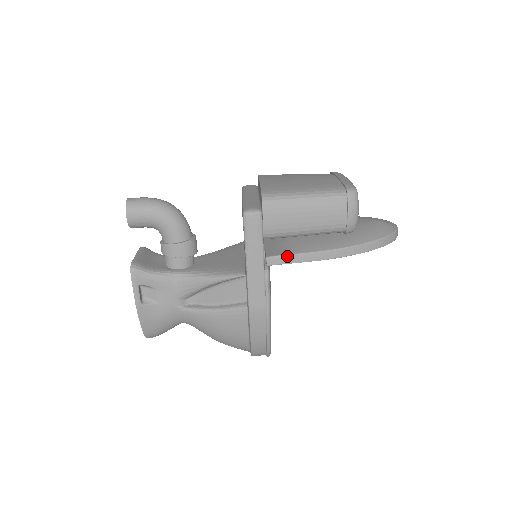
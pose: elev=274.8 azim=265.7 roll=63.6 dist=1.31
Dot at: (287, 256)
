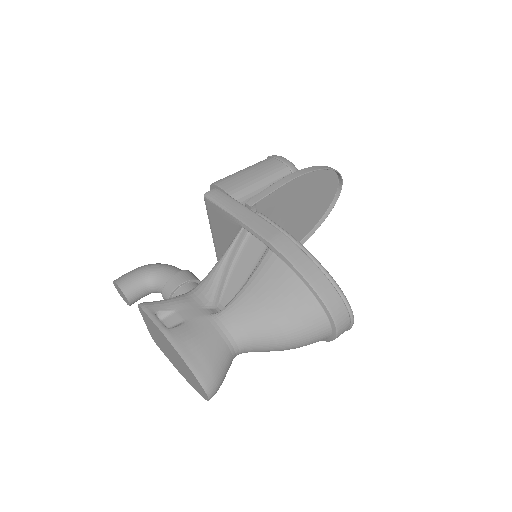
Dot at: (260, 193)
